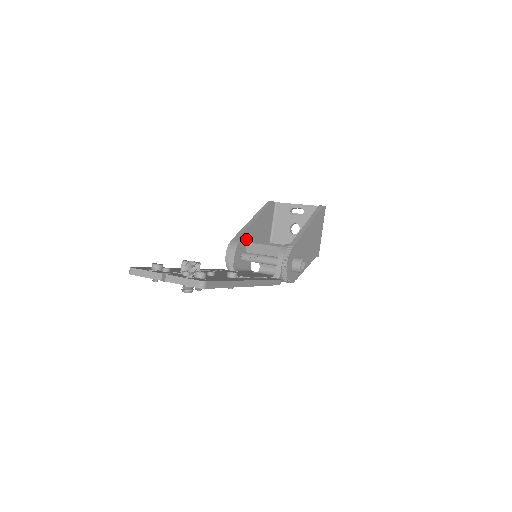
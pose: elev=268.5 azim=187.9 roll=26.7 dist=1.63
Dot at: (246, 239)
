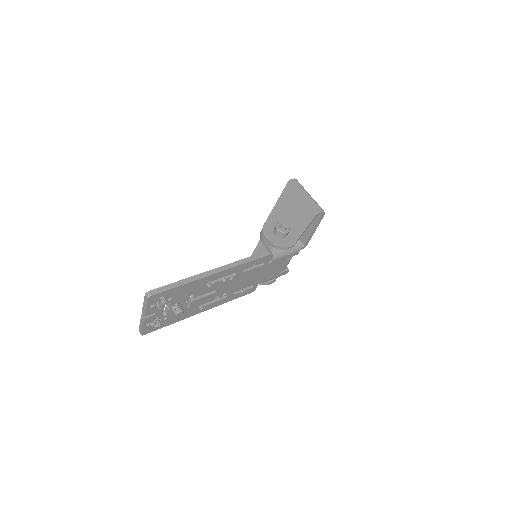
Dot at: occluded
